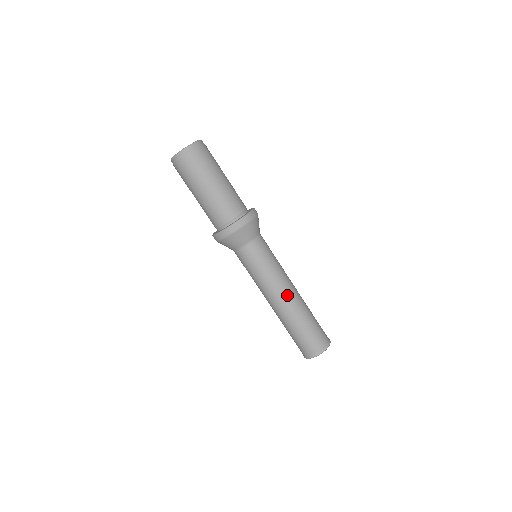
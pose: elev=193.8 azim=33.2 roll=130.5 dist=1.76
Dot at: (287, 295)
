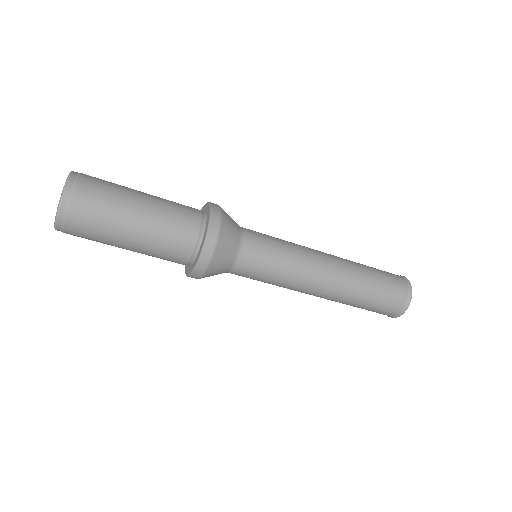
Dot at: (317, 293)
